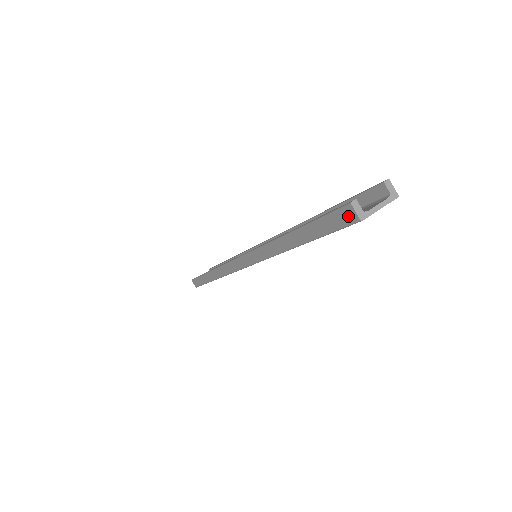
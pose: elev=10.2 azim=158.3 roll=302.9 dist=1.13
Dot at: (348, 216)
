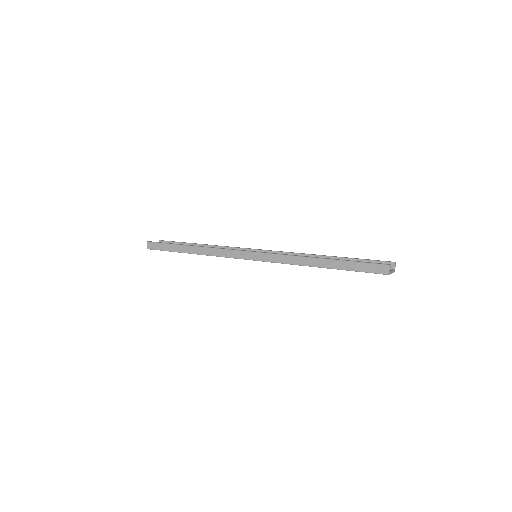
Dot at: (383, 270)
